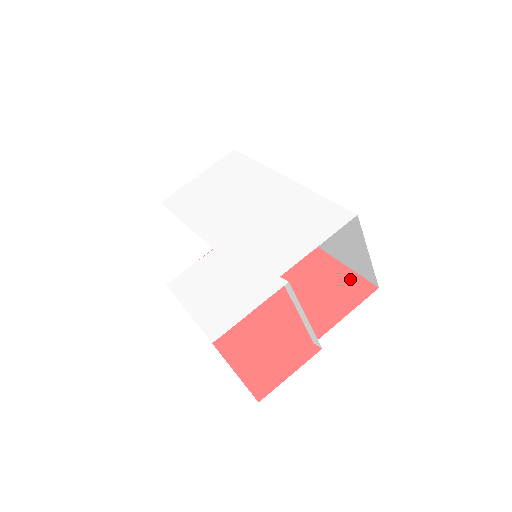
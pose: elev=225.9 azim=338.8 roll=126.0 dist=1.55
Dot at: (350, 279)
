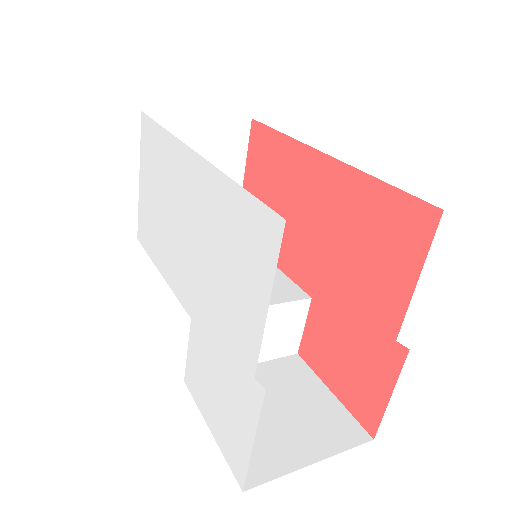
Dot at: (395, 206)
